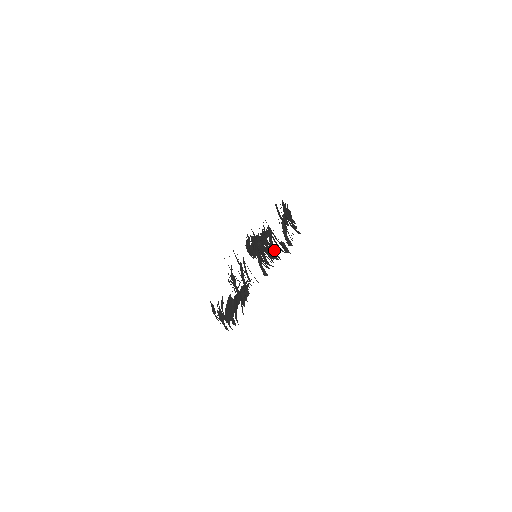
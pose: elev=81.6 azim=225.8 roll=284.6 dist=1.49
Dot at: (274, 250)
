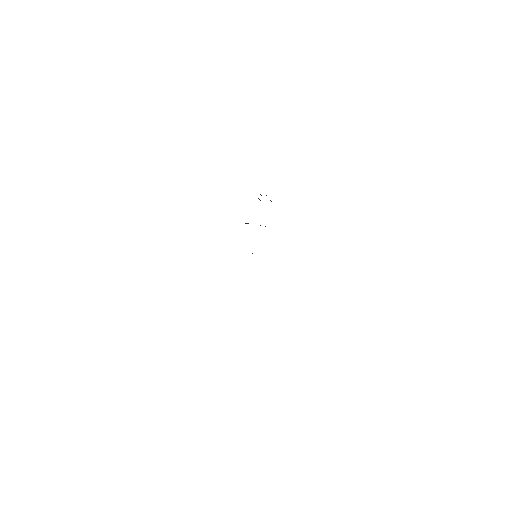
Dot at: occluded
